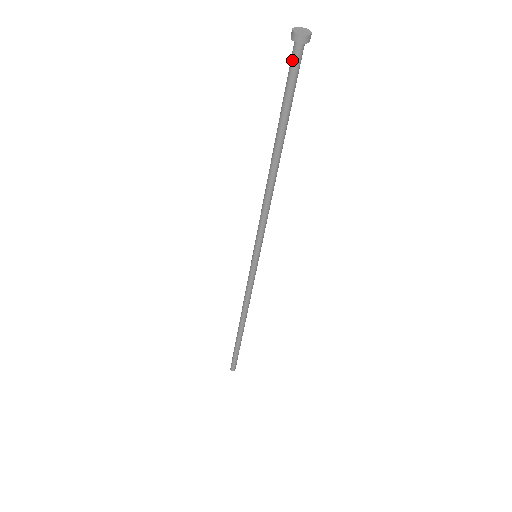
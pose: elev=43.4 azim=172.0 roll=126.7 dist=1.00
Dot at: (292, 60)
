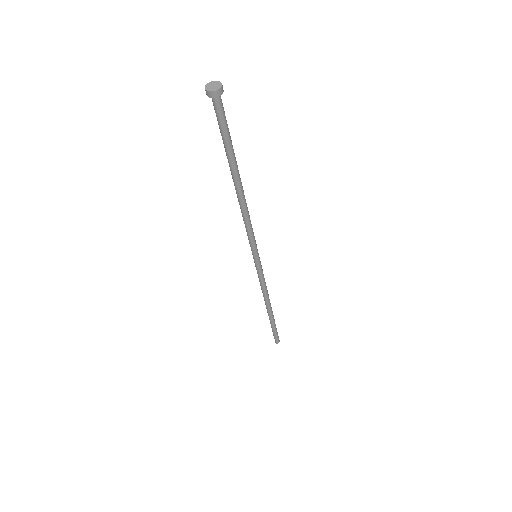
Dot at: (214, 108)
